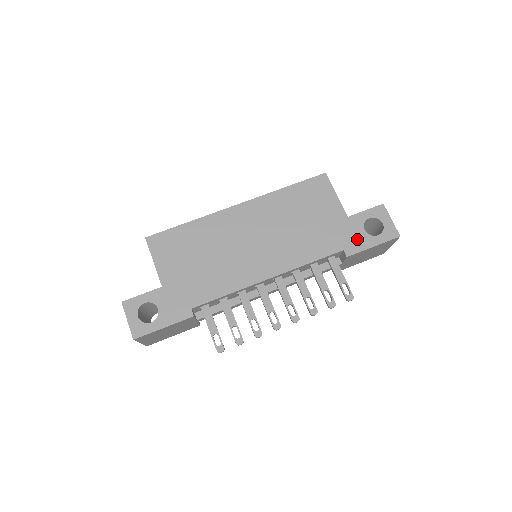
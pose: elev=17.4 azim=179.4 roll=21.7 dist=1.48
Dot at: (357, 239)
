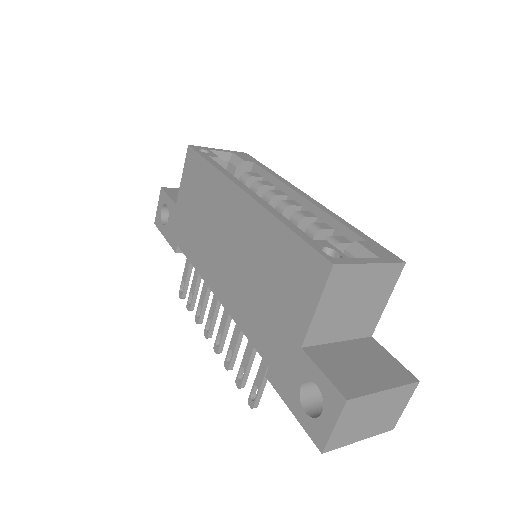
Dot at: (286, 380)
